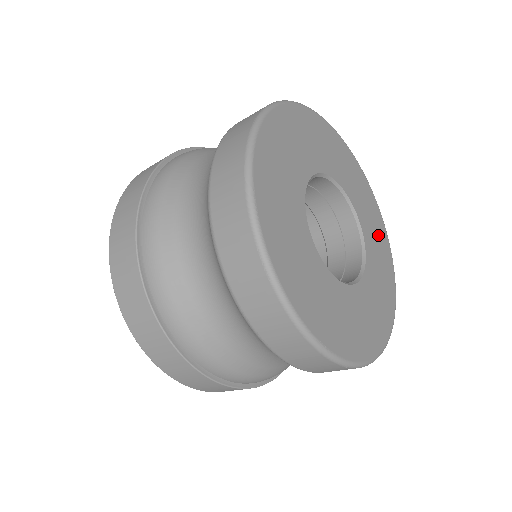
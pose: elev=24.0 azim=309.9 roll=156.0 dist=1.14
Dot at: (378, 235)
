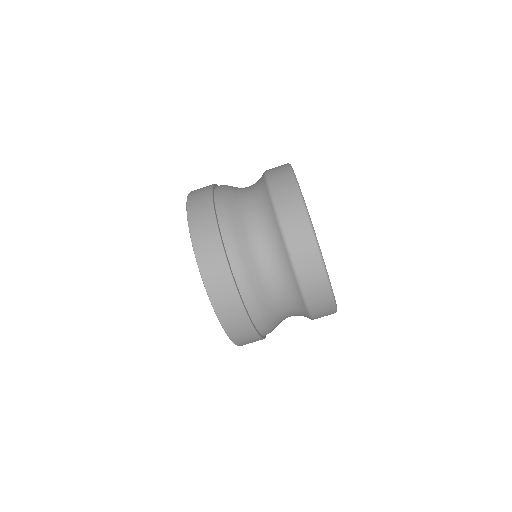
Dot at: occluded
